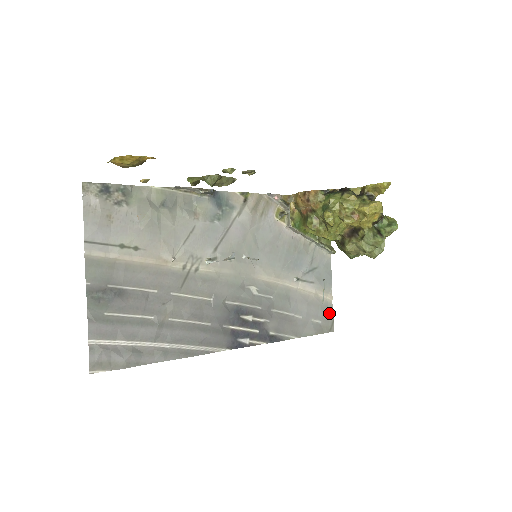
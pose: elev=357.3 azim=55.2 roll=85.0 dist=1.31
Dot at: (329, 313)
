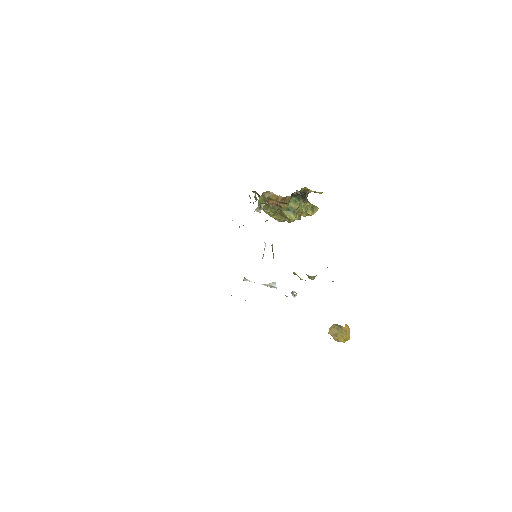
Dot at: occluded
